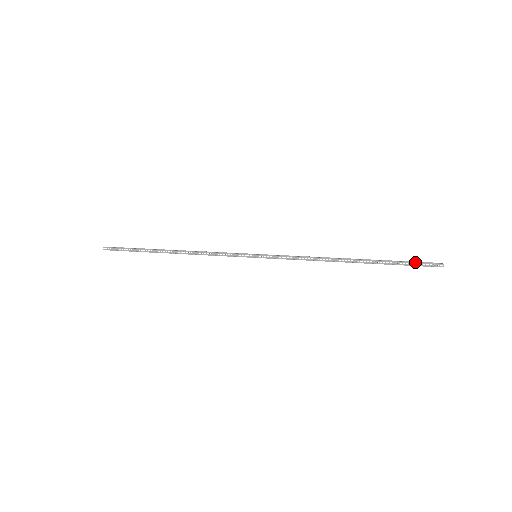
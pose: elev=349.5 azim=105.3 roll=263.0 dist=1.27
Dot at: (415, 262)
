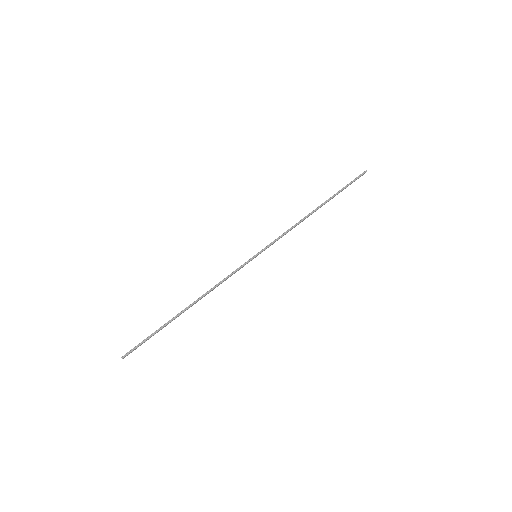
Dot at: occluded
